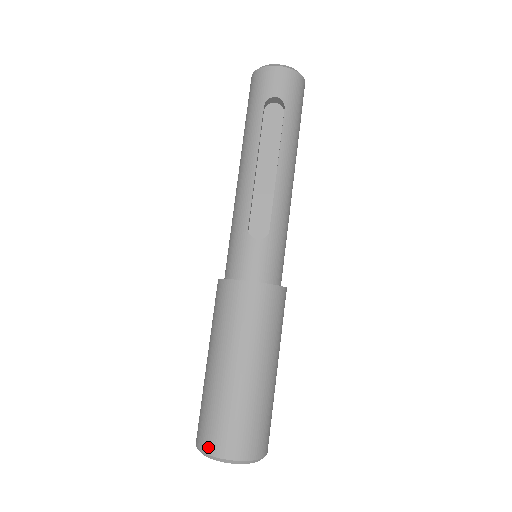
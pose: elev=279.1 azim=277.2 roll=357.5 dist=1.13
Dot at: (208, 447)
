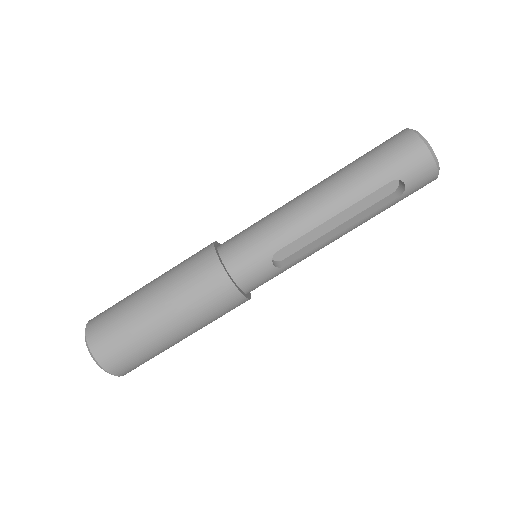
Dot at: (98, 353)
